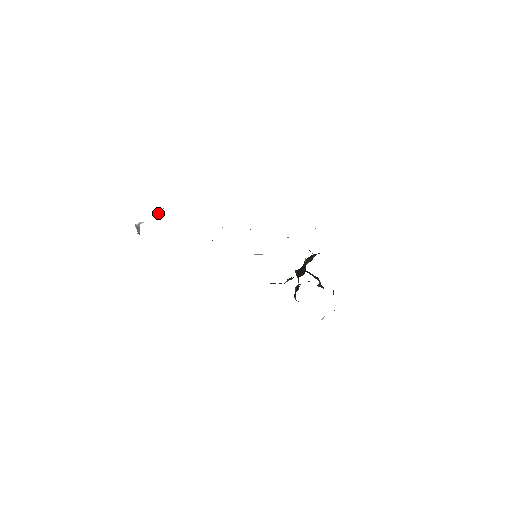
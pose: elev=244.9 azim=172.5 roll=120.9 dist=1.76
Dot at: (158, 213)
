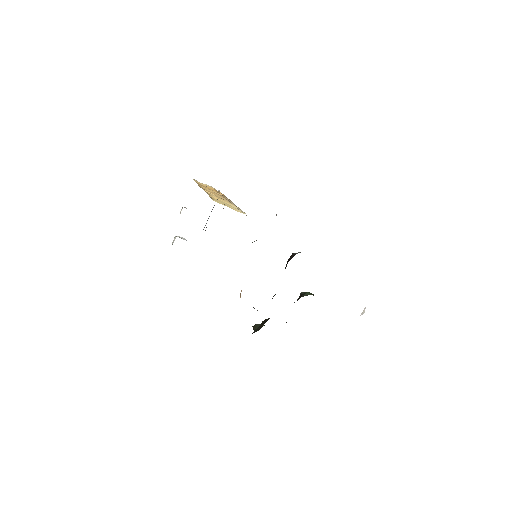
Dot at: occluded
